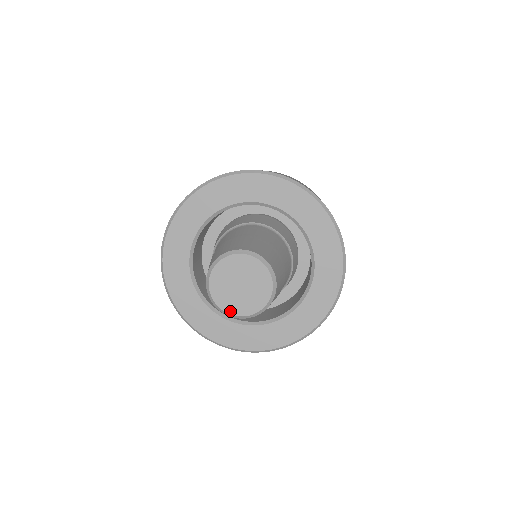
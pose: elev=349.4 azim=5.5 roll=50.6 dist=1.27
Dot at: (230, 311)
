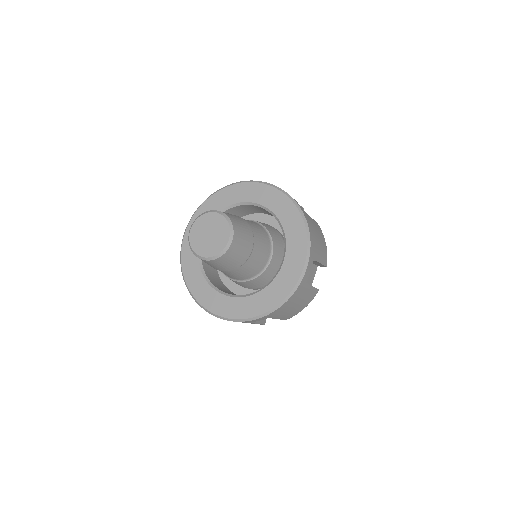
Dot at: (192, 242)
